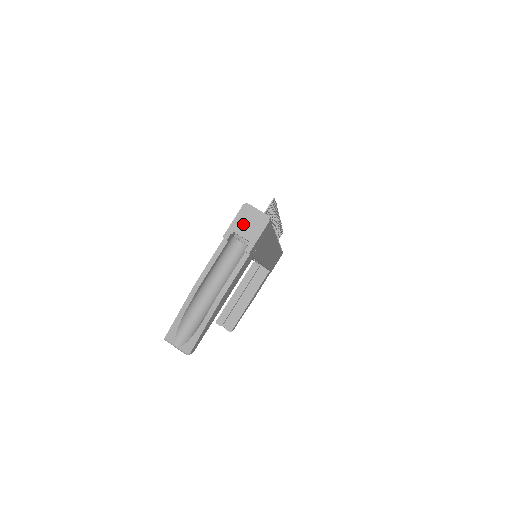
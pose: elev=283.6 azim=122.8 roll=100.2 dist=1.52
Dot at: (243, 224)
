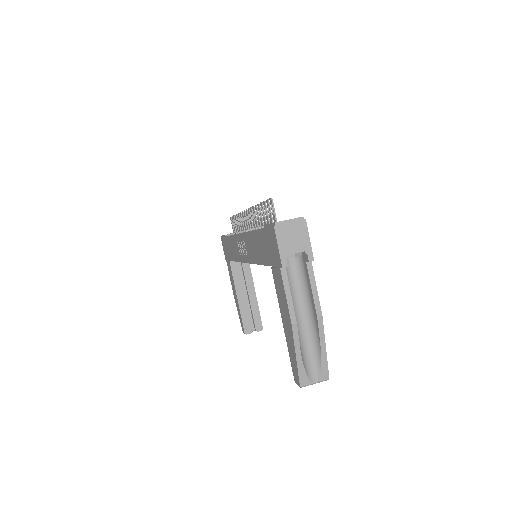
Dot at: (288, 242)
